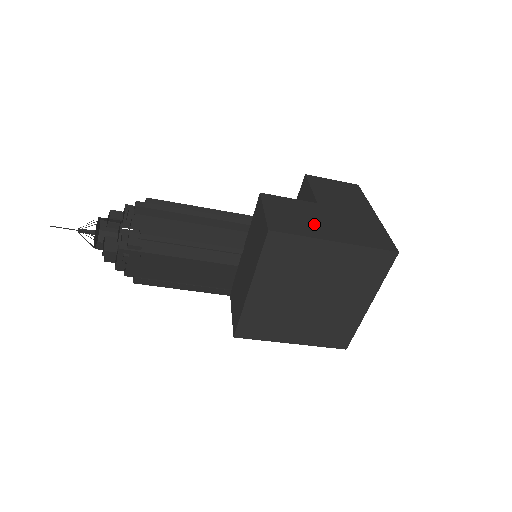
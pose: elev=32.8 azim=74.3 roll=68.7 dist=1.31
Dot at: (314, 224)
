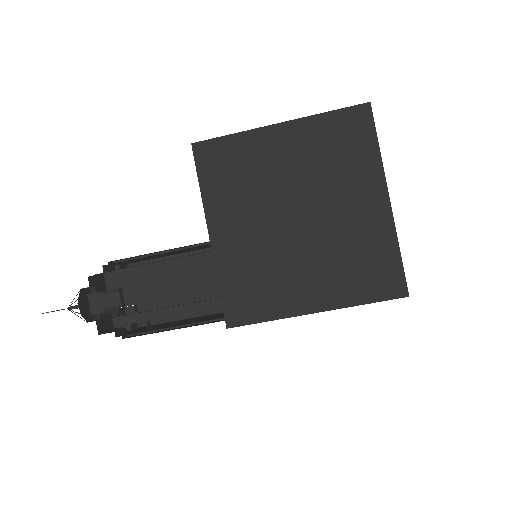
Dot at: occluded
